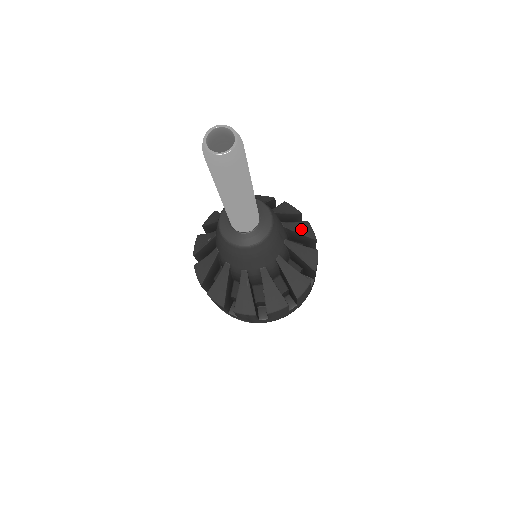
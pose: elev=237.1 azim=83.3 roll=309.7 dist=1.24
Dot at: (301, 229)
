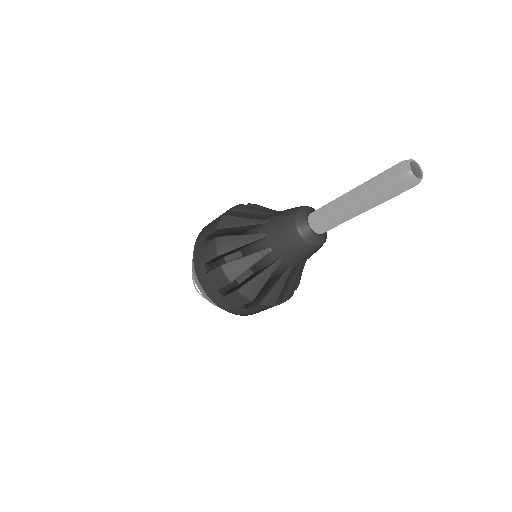
Dot at: occluded
